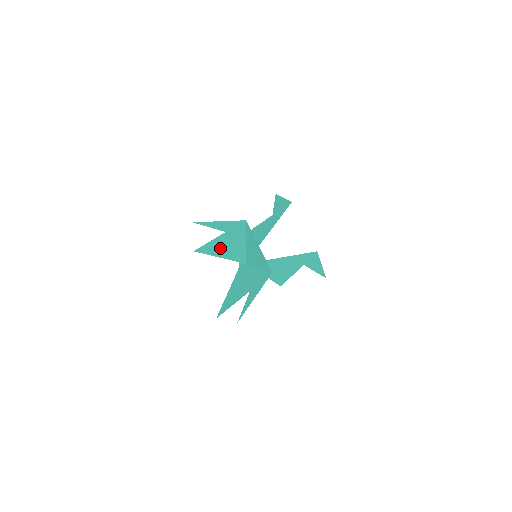
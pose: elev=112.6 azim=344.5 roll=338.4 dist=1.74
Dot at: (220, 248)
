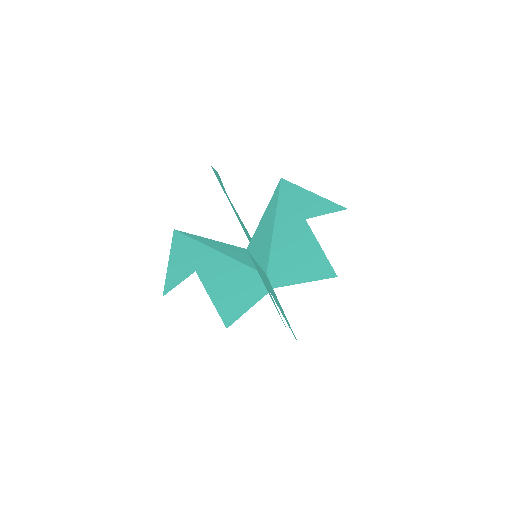
Dot at: occluded
